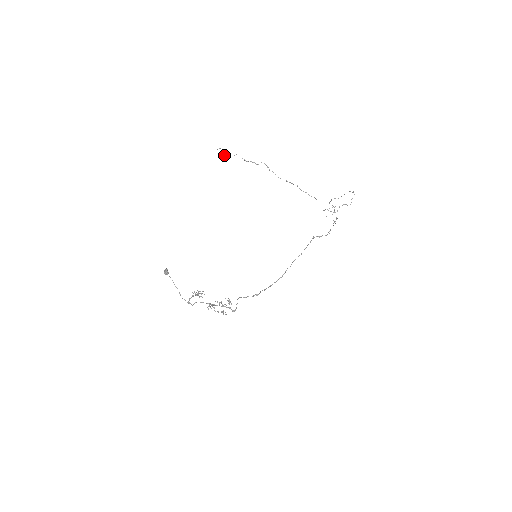
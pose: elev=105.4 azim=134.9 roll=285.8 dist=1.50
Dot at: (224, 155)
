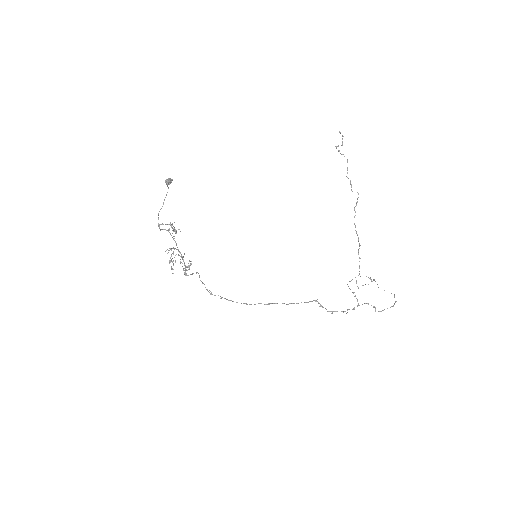
Dot at: (338, 145)
